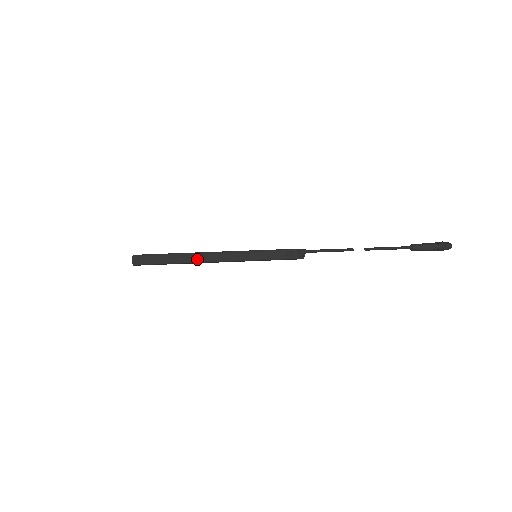
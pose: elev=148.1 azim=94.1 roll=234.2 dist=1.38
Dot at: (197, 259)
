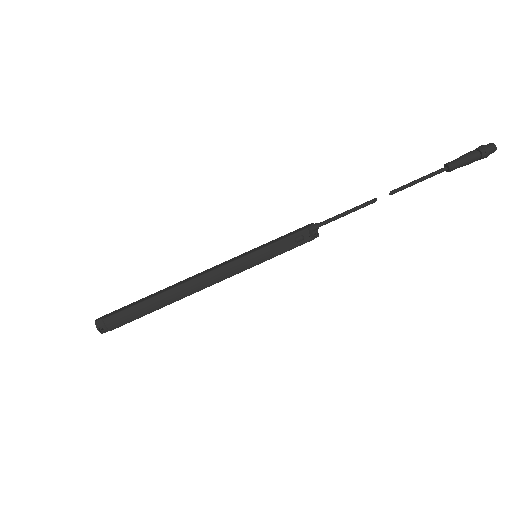
Dot at: (183, 293)
